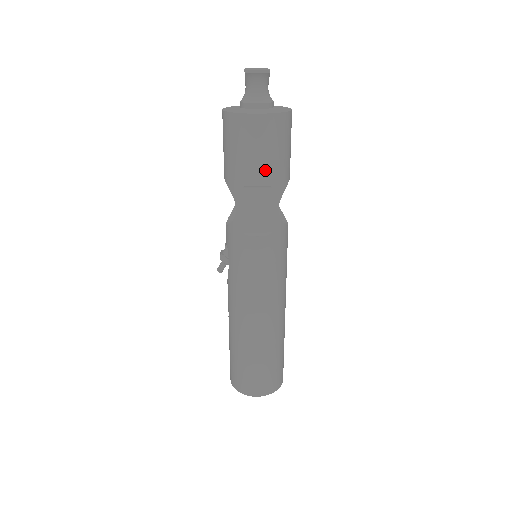
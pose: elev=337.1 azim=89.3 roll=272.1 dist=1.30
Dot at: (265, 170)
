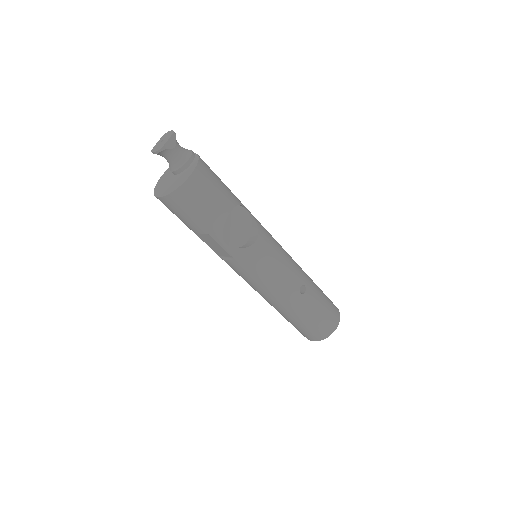
Dot at: (194, 226)
